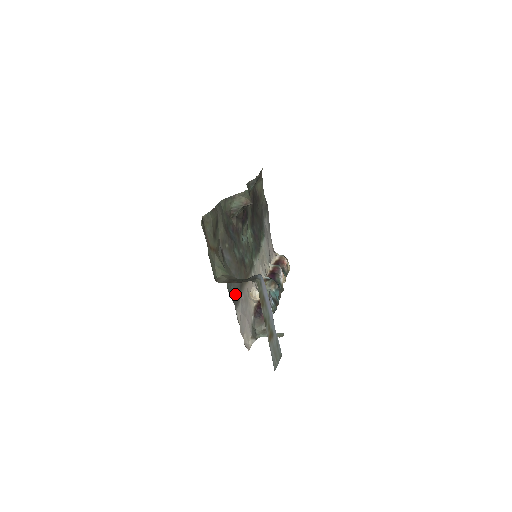
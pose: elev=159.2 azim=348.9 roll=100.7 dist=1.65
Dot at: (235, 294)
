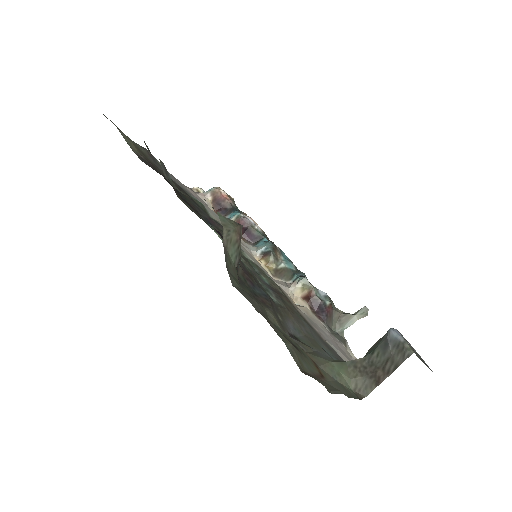
Dot at: (326, 347)
